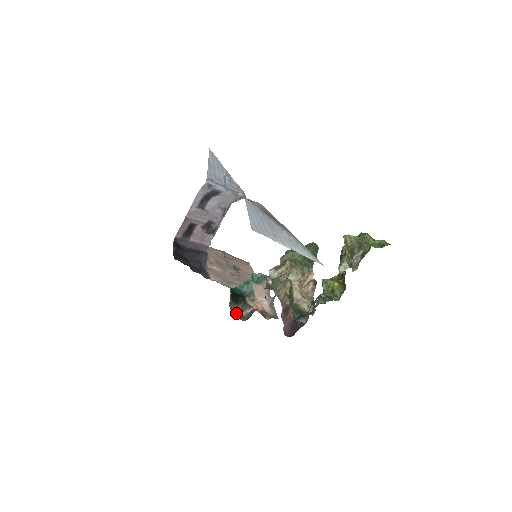
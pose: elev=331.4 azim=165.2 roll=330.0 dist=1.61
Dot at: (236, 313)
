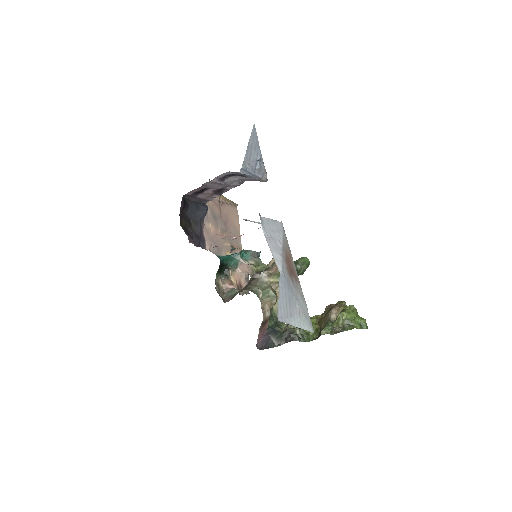
Dot at: (219, 289)
